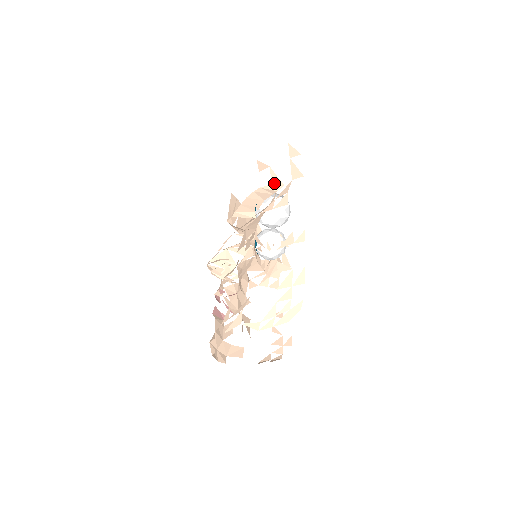
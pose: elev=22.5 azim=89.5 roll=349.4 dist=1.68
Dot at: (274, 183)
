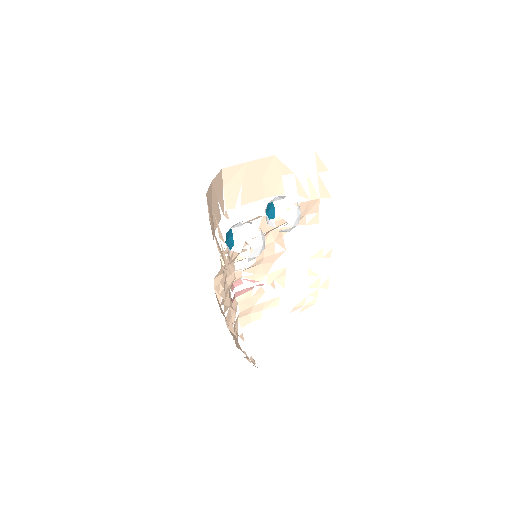
Dot at: occluded
